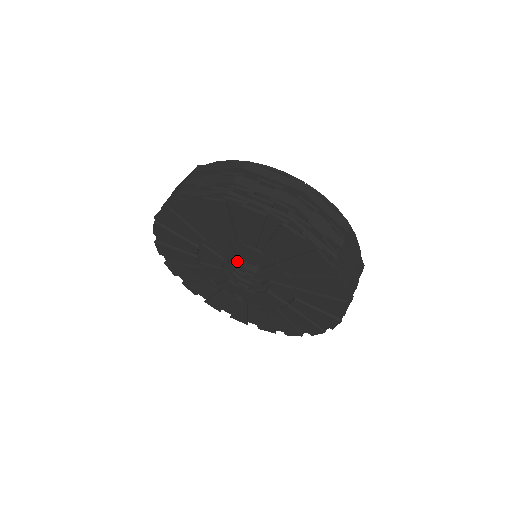
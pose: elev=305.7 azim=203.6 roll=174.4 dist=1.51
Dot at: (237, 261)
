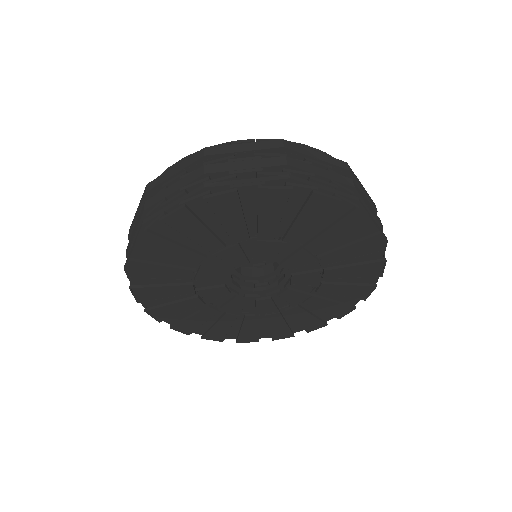
Dot at: (247, 277)
